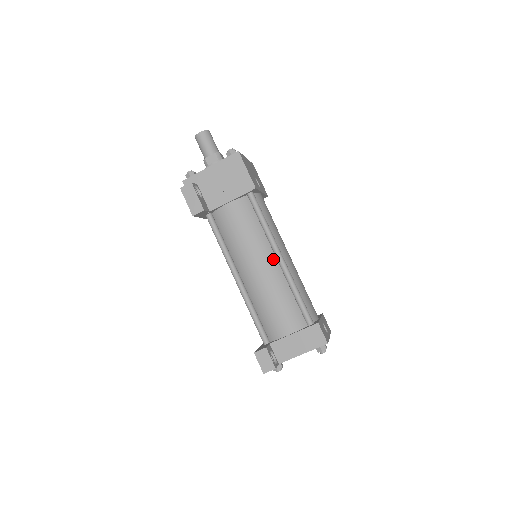
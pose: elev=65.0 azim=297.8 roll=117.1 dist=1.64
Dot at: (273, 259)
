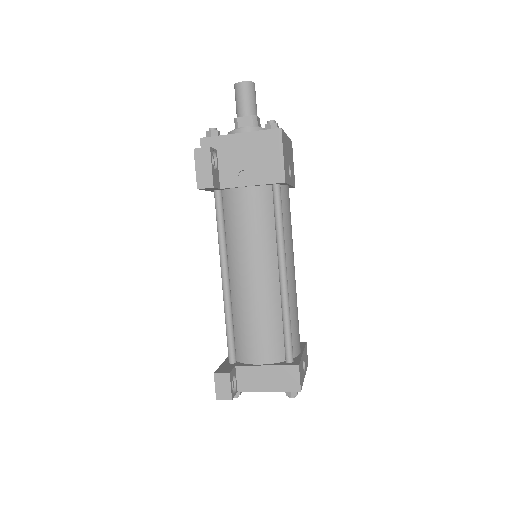
Dot at: (274, 272)
